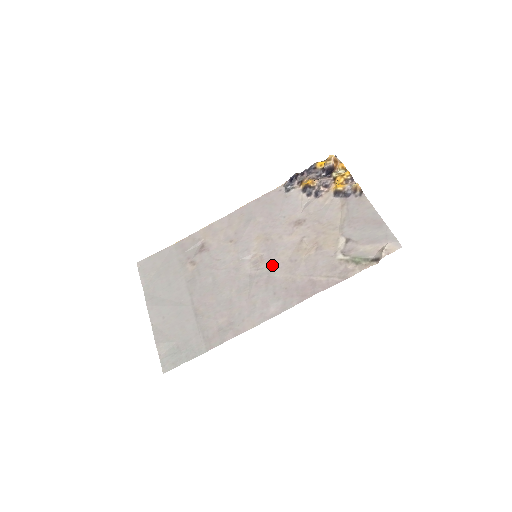
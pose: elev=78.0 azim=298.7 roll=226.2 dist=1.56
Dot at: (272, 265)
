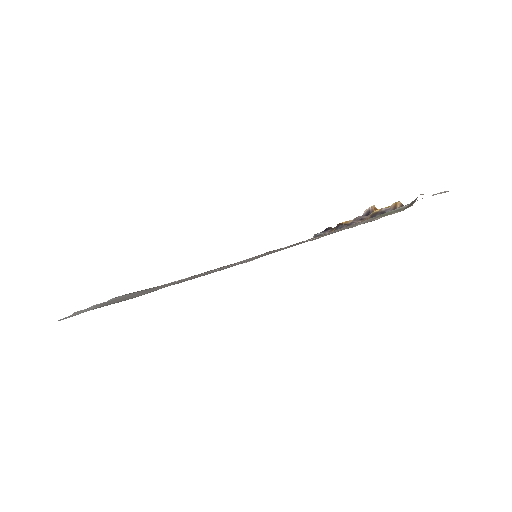
Dot at: (272, 252)
